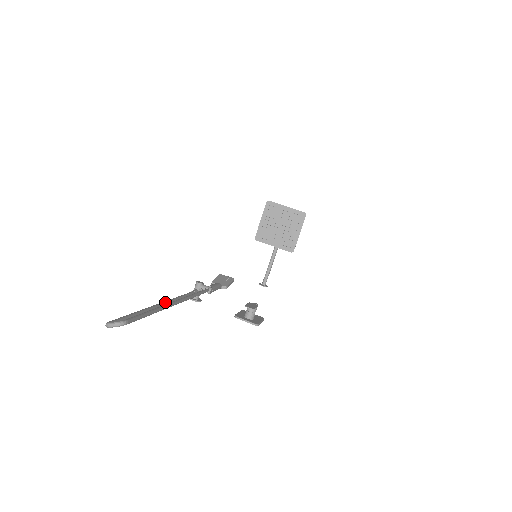
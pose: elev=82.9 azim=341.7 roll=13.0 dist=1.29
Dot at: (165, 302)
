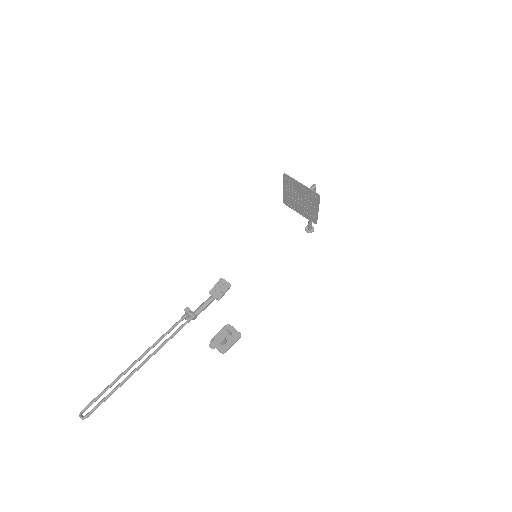
Dot at: (140, 357)
